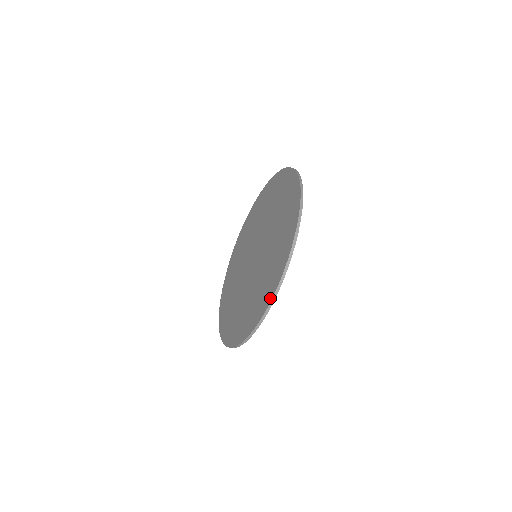
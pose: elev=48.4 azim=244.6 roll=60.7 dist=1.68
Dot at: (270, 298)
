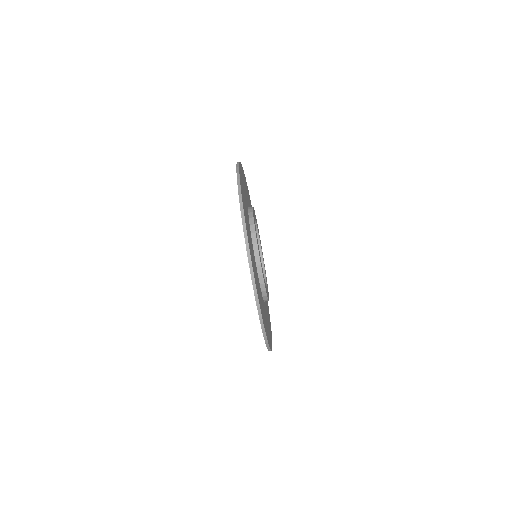
Dot at: (238, 192)
